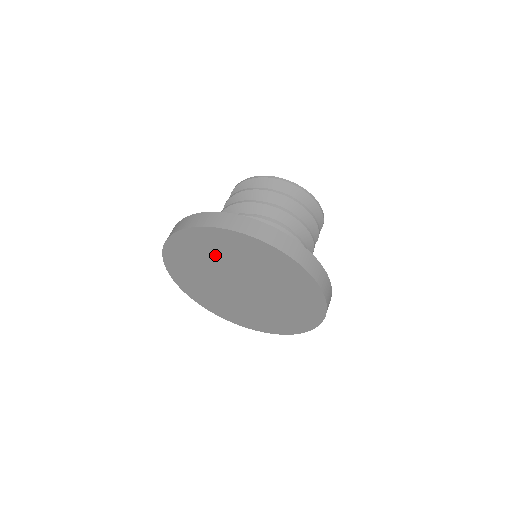
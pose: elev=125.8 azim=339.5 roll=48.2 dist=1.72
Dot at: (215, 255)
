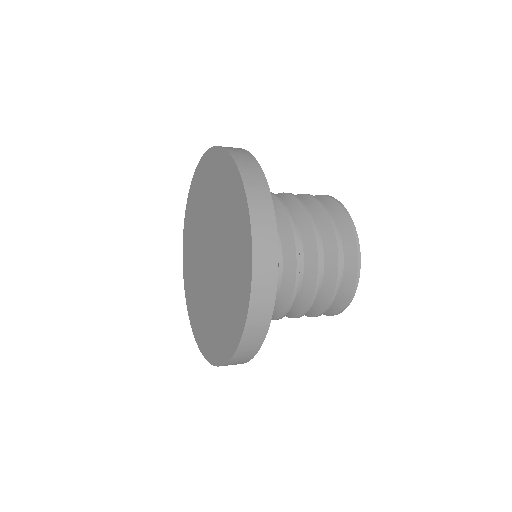
Dot at: (215, 195)
